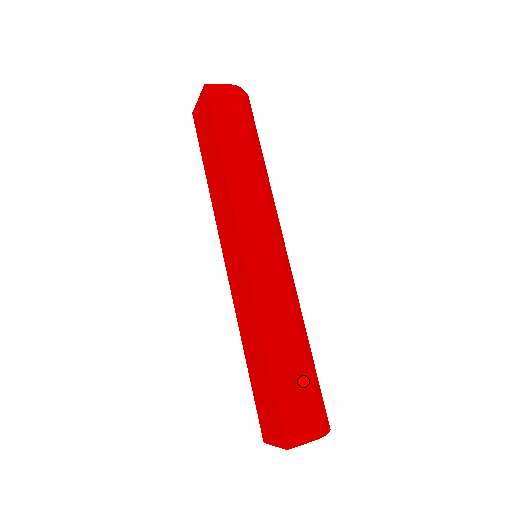
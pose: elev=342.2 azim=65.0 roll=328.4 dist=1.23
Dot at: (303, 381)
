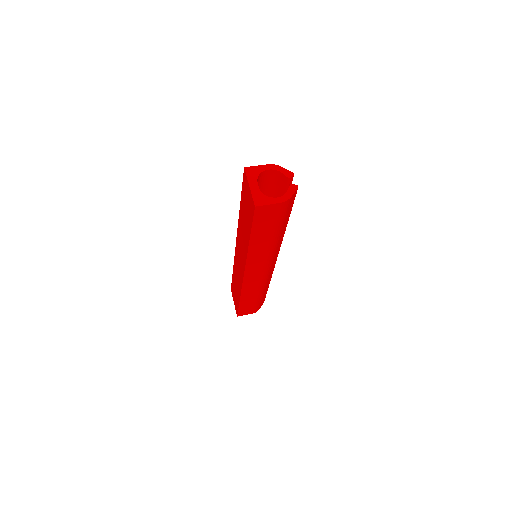
Dot at: (256, 303)
